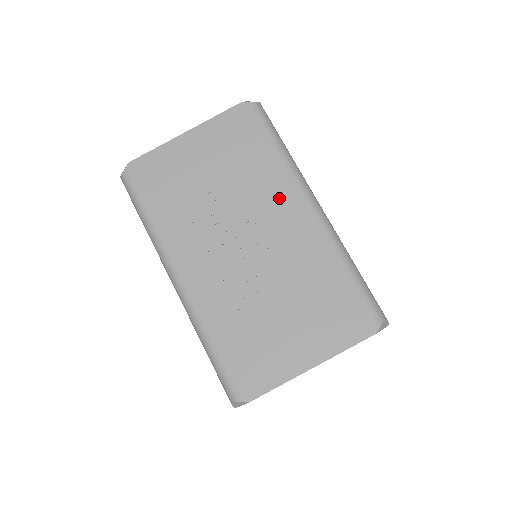
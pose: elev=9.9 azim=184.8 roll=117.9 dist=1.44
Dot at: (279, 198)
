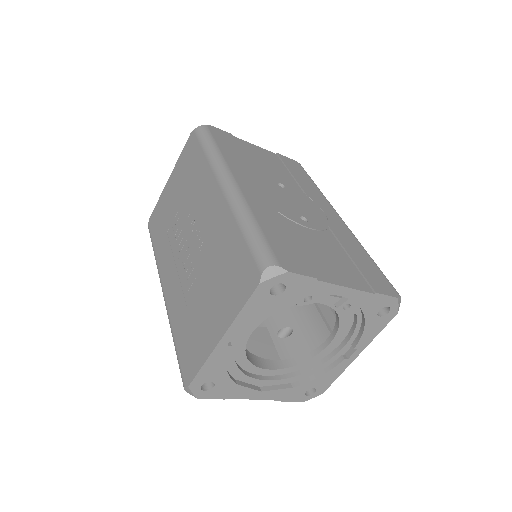
Dot at: (205, 192)
